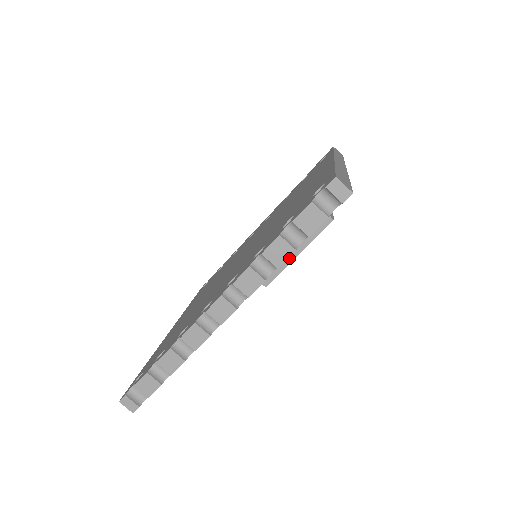
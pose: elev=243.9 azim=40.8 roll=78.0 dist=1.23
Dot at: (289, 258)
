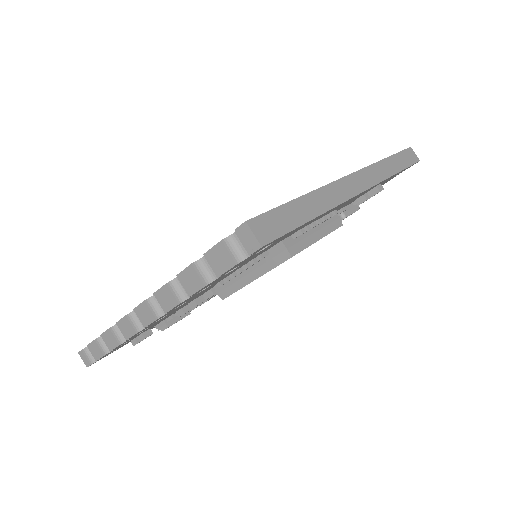
Dot at: (245, 280)
